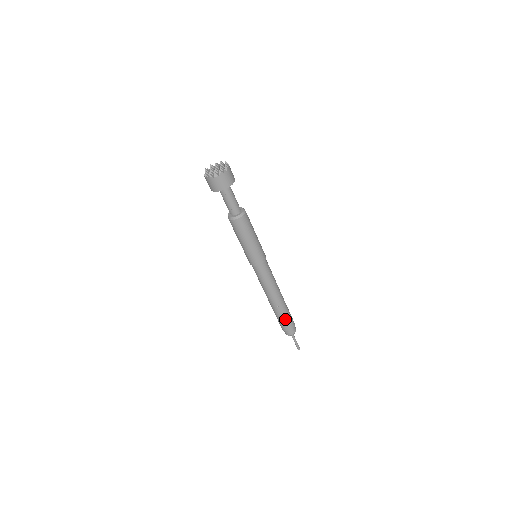
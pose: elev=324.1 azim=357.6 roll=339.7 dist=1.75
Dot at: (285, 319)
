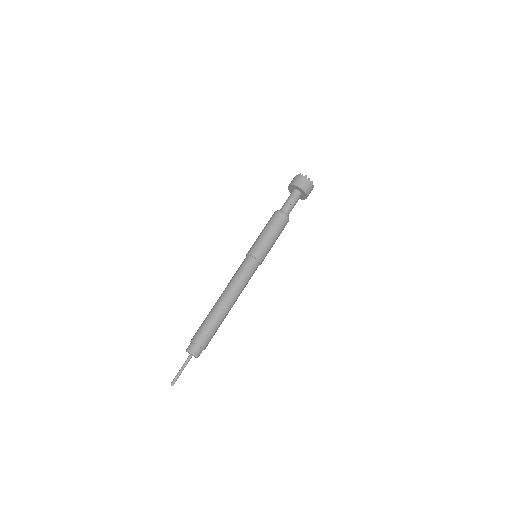
Dot at: (212, 330)
